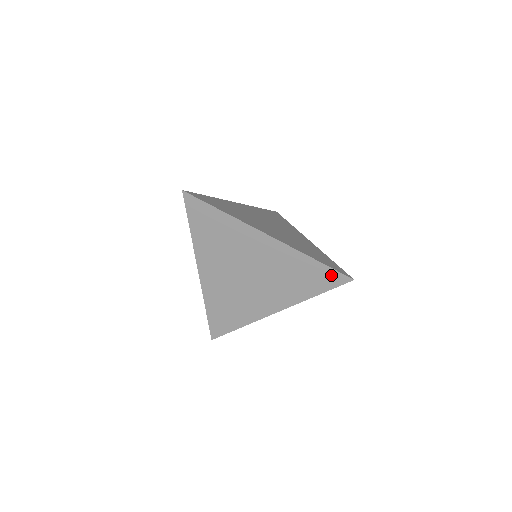
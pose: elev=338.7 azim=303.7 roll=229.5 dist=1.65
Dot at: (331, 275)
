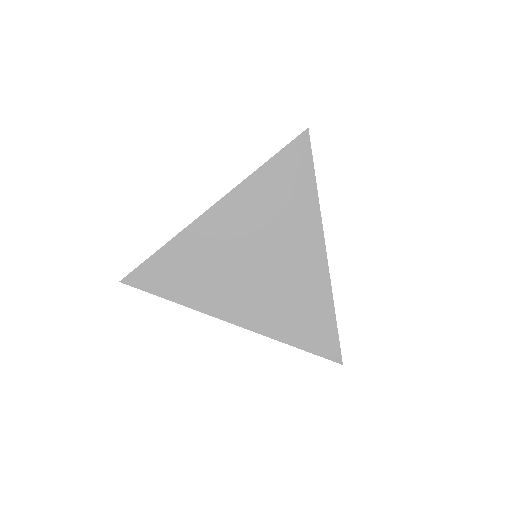
Dot at: occluded
